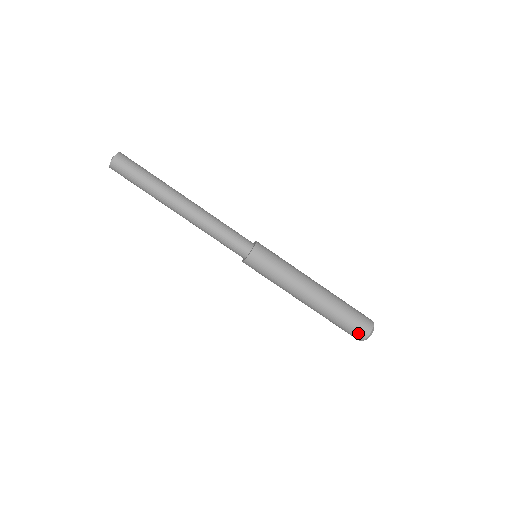
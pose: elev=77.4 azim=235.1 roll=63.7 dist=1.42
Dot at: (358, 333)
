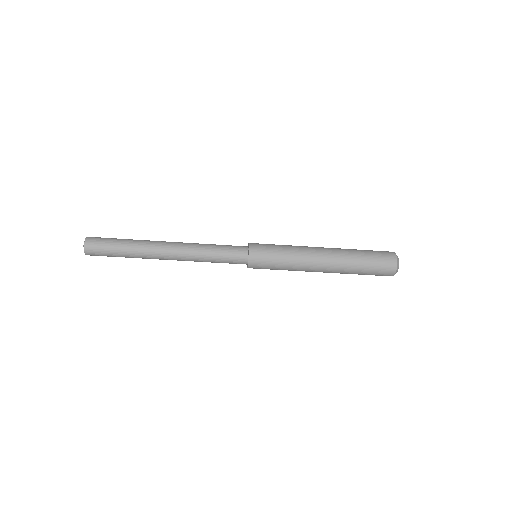
Dot at: (385, 272)
